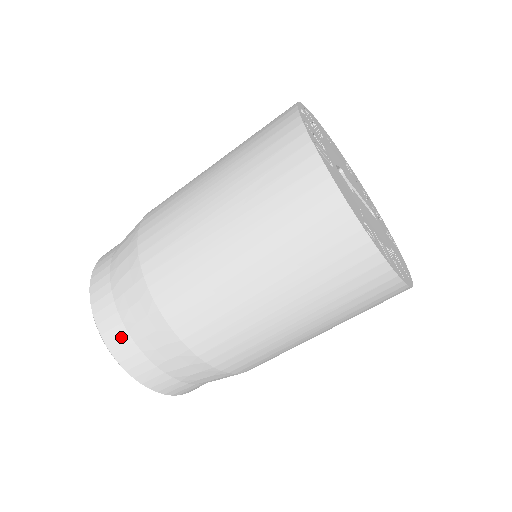
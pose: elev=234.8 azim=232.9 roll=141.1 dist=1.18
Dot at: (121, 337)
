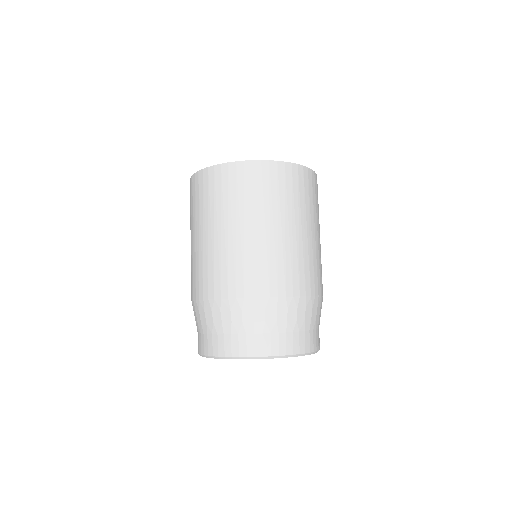
Dot at: (279, 340)
